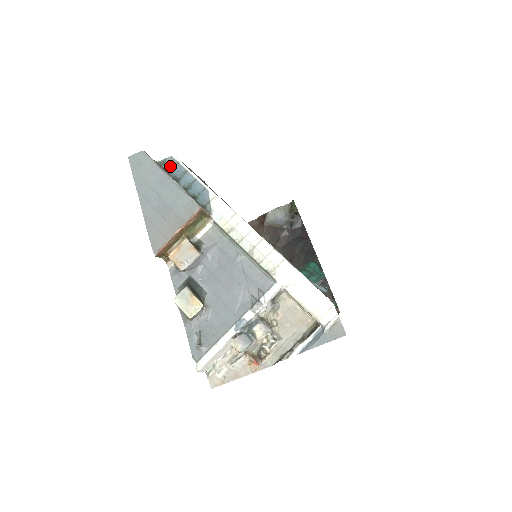
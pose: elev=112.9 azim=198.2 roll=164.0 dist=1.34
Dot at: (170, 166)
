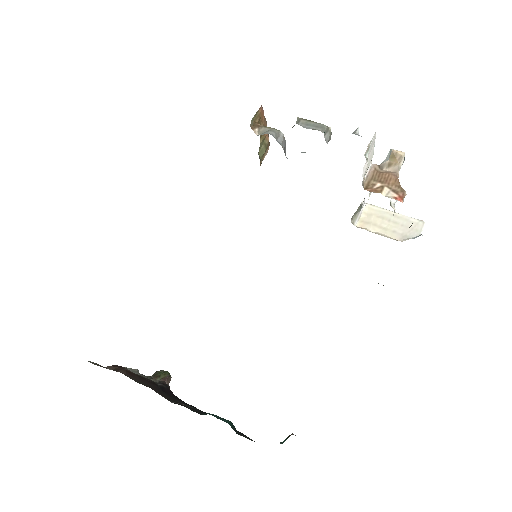
Dot at: occluded
